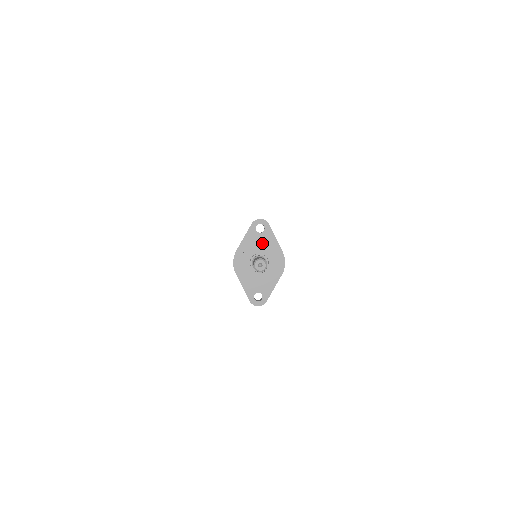
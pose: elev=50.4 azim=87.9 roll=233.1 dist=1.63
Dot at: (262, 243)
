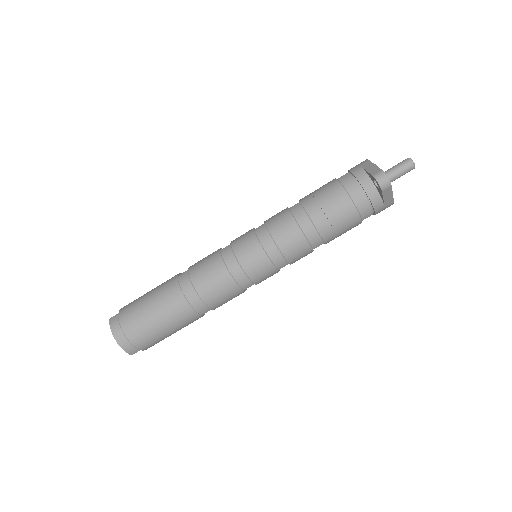
Dot at: occluded
